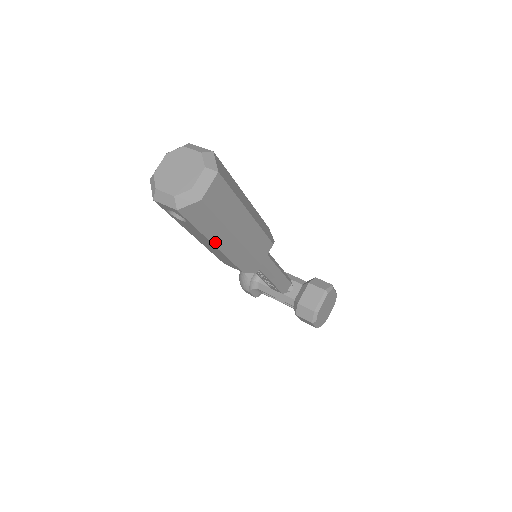
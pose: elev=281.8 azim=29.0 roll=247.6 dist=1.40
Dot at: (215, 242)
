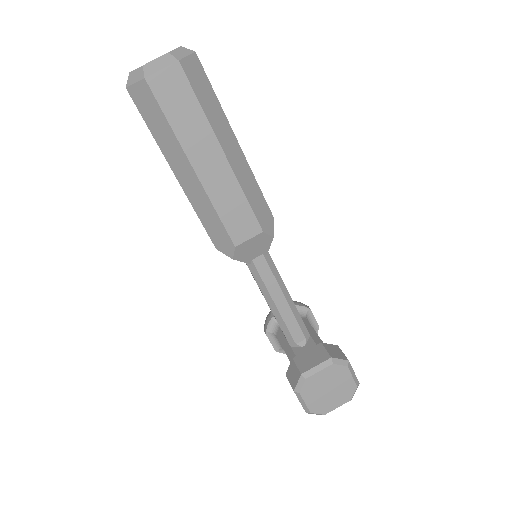
Dot at: (174, 168)
